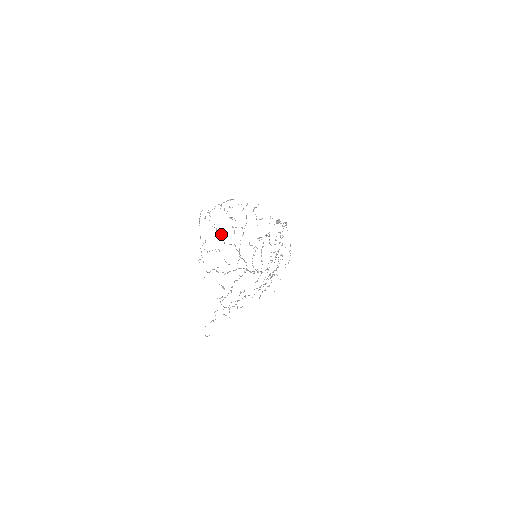
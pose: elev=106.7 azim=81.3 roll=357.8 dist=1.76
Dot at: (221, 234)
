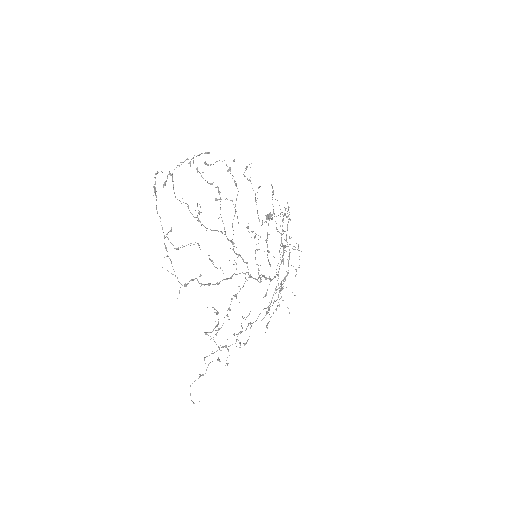
Dot at: occluded
